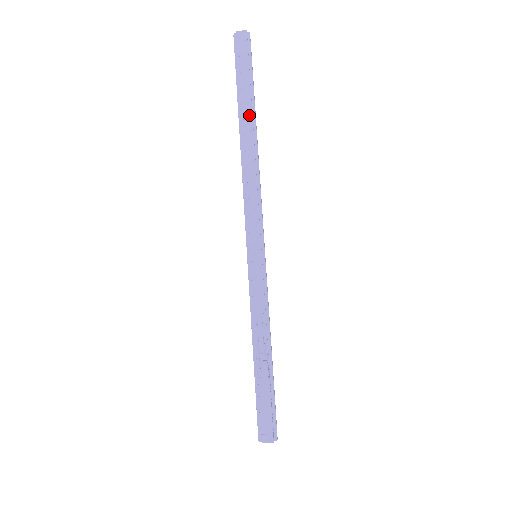
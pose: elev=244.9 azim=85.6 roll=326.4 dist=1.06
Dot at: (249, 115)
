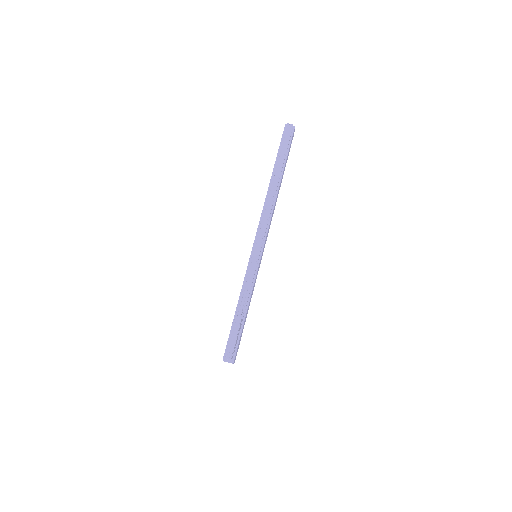
Dot at: (279, 174)
